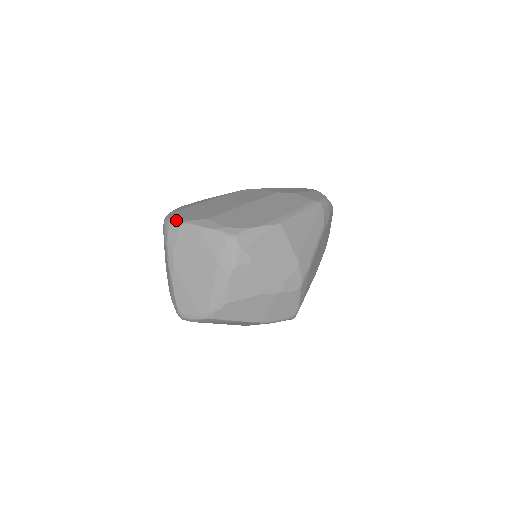
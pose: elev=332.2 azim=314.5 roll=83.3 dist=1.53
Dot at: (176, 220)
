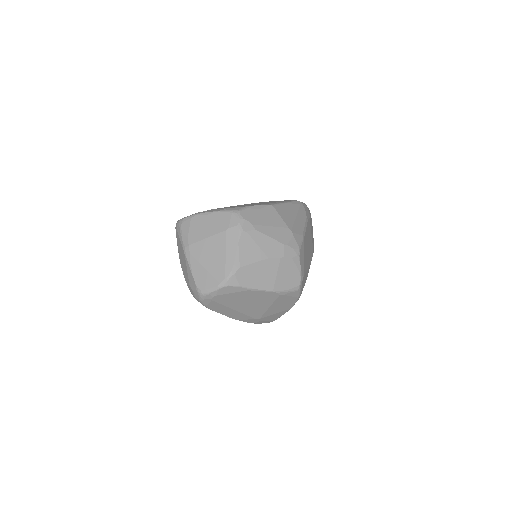
Dot at: occluded
